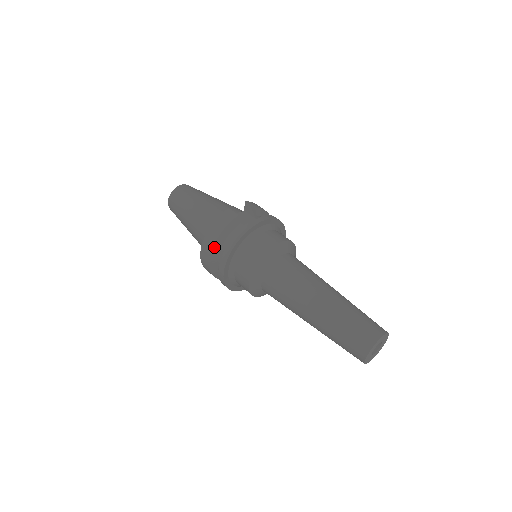
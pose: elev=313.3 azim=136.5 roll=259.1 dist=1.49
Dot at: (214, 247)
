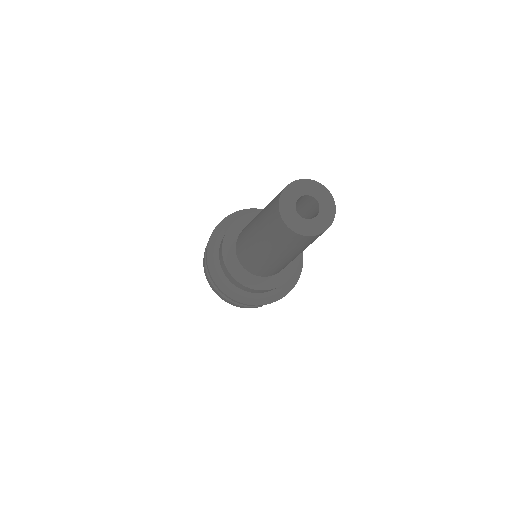
Dot at: (206, 265)
